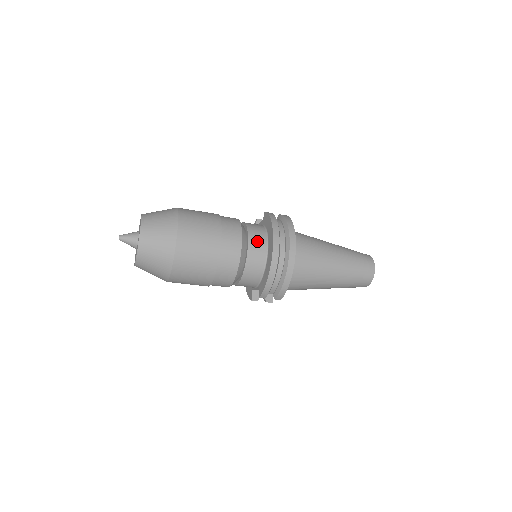
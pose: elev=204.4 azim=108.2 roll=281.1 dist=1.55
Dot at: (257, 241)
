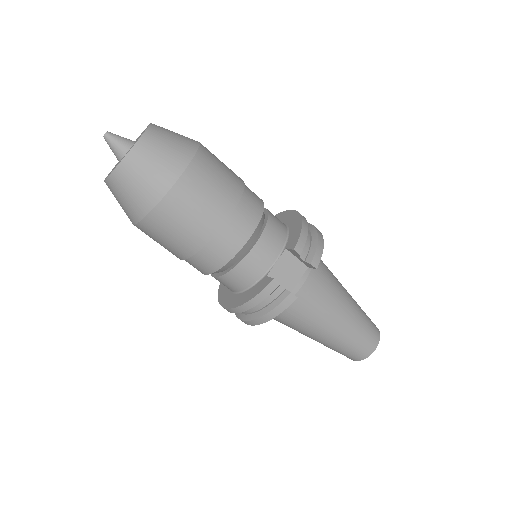
Dot at: occluded
